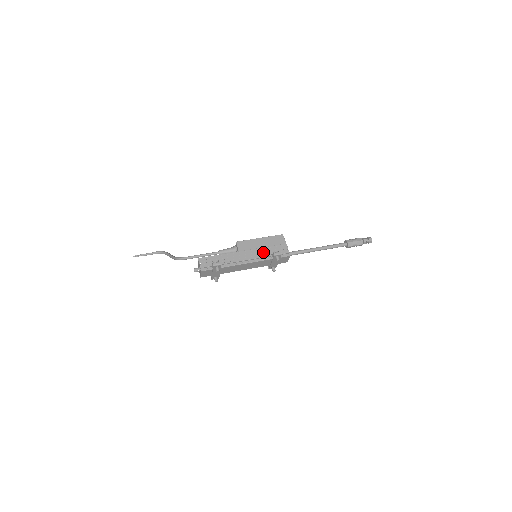
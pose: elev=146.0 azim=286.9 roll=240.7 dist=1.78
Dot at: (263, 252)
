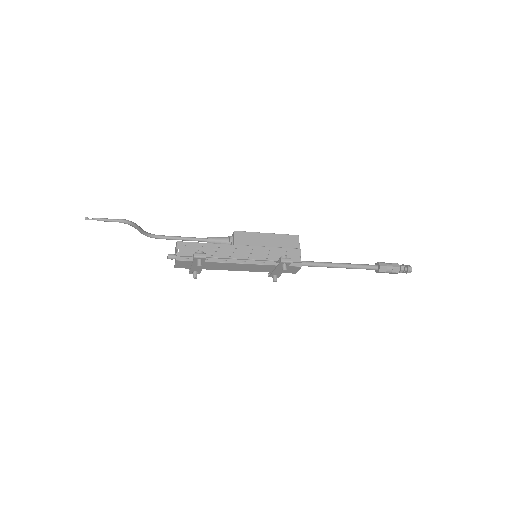
Dot at: (267, 253)
